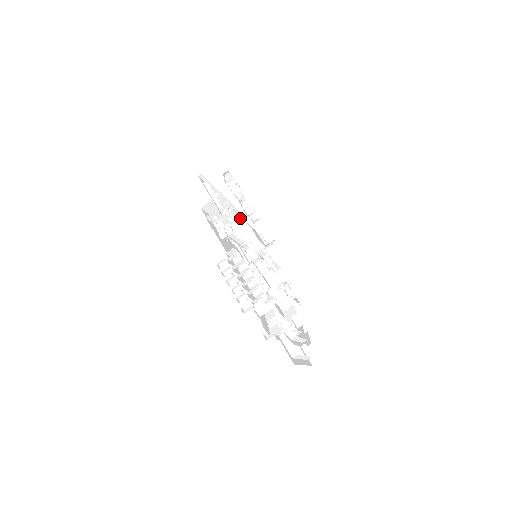
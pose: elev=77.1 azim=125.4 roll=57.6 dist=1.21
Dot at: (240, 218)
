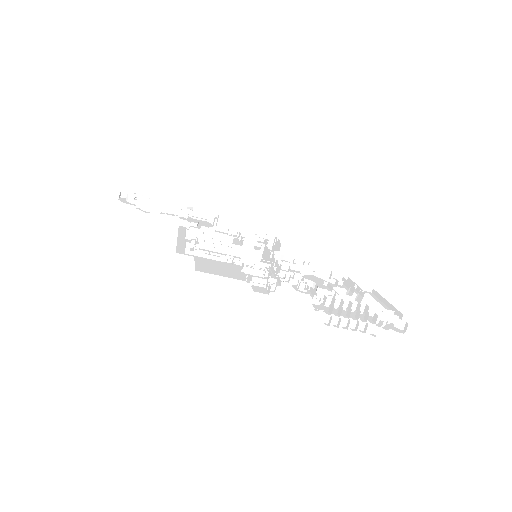
Dot at: occluded
